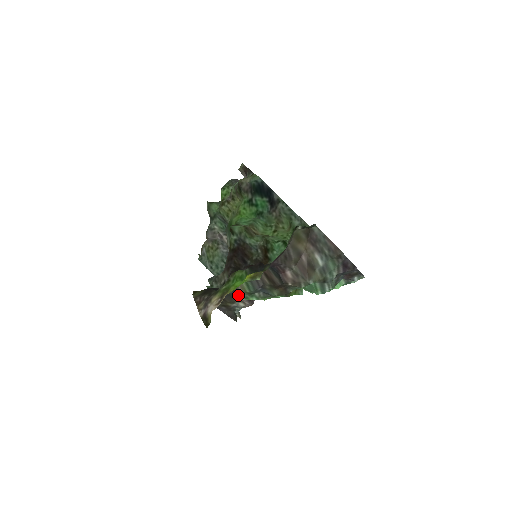
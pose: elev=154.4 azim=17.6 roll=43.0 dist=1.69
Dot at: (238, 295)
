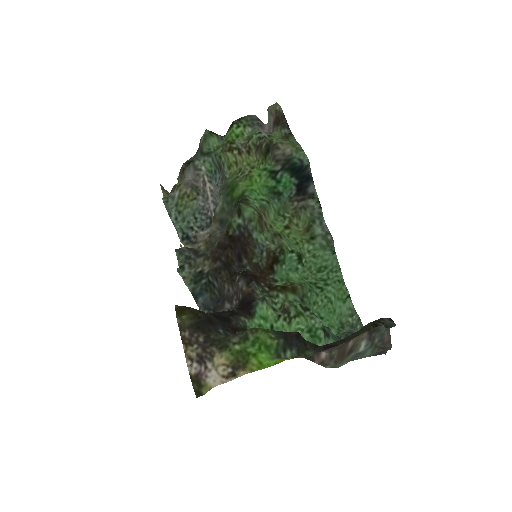
Dot at: occluded
